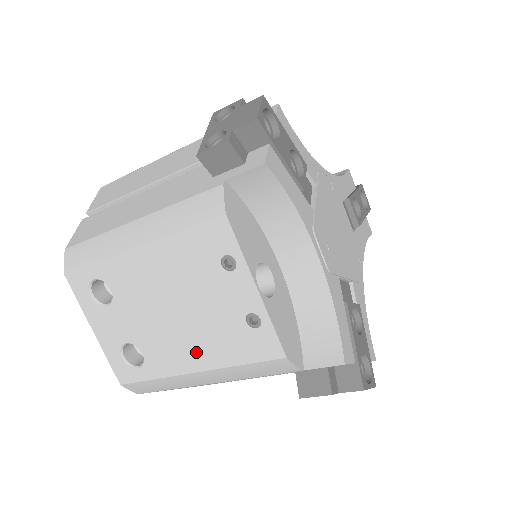
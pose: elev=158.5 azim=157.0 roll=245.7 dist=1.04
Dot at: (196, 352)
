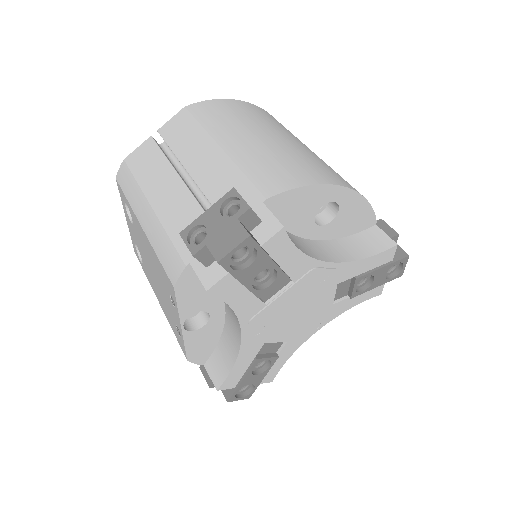
Dot at: (159, 298)
